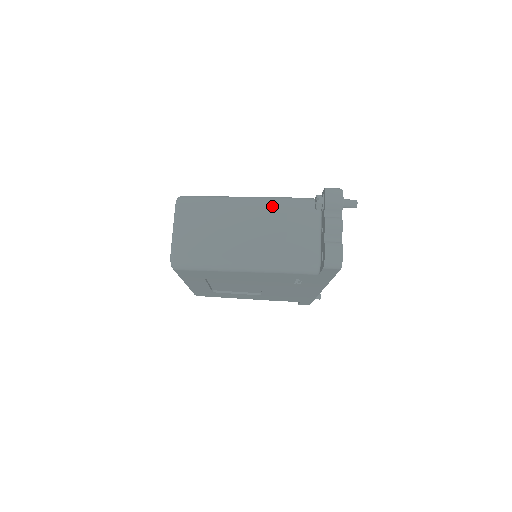
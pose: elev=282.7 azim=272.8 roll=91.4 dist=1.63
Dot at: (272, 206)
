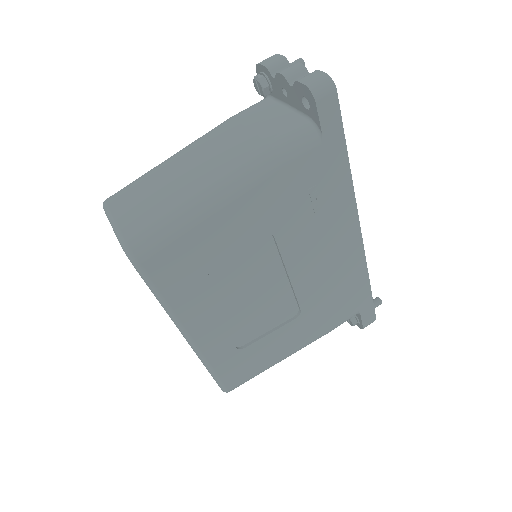
Dot at: (216, 129)
